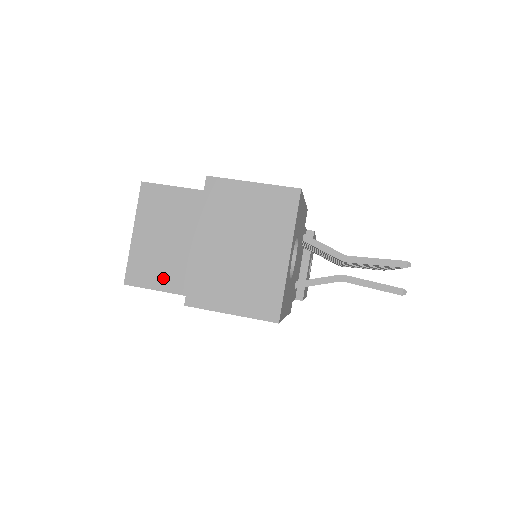
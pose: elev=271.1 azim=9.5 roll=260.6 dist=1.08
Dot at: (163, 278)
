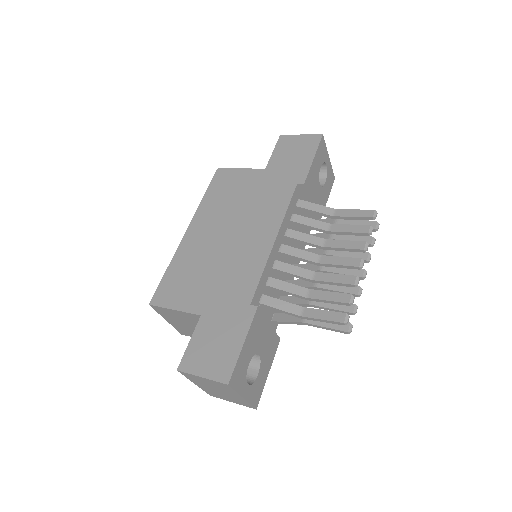
Dot at: occluded
